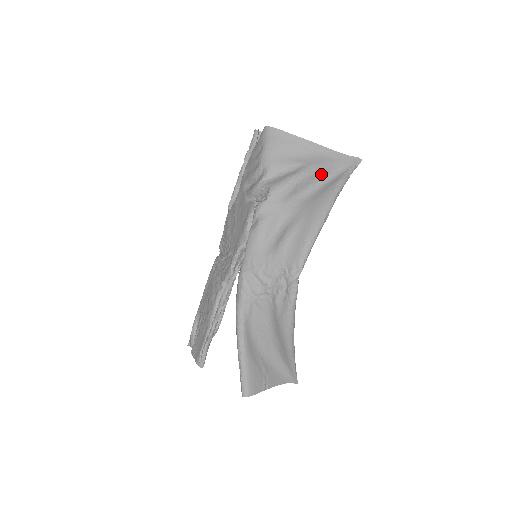
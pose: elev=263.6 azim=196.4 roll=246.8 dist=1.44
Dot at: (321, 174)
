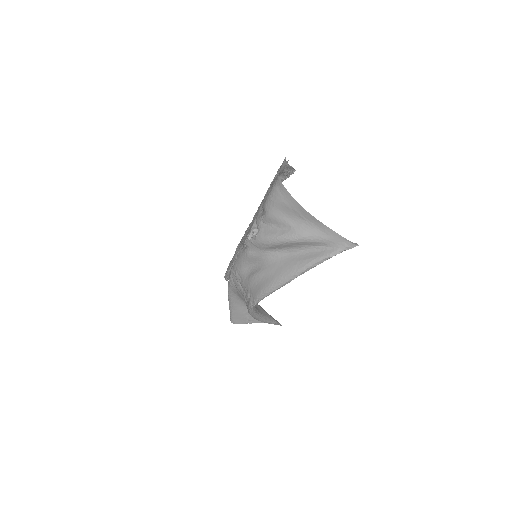
Dot at: (306, 243)
